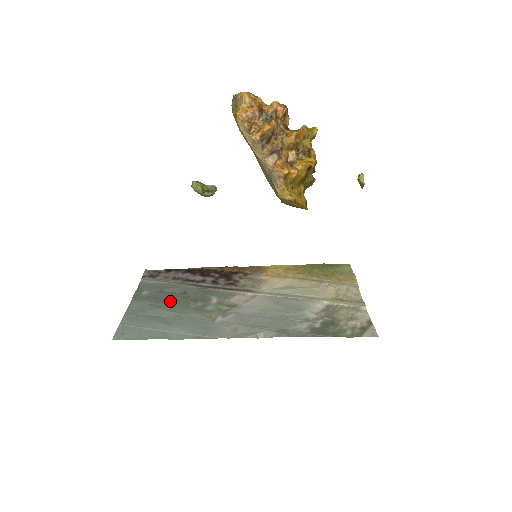
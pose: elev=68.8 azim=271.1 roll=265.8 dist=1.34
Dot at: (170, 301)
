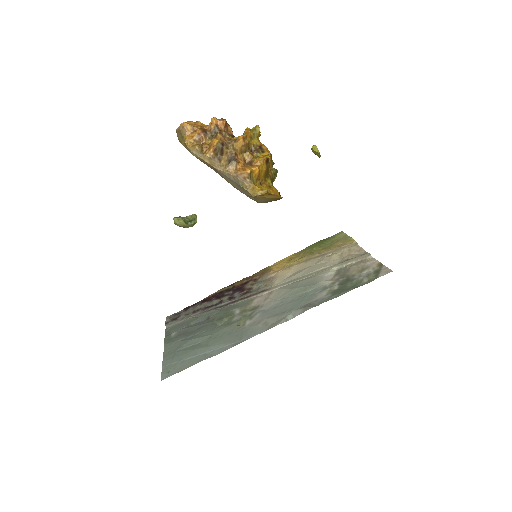
Dot at: (199, 330)
